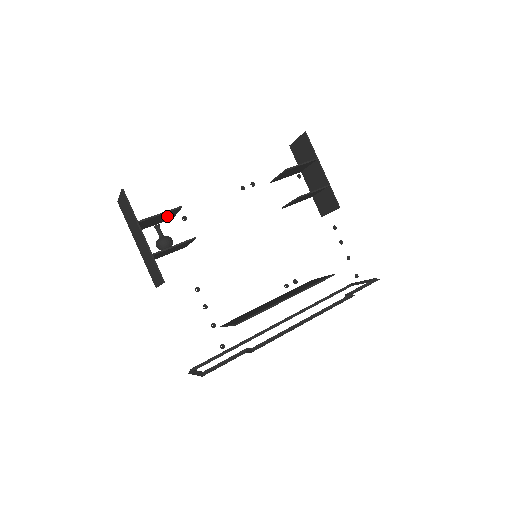
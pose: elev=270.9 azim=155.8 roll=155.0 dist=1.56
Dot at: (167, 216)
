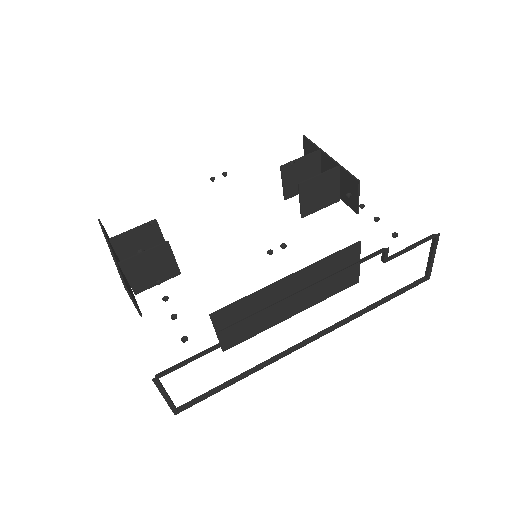
Dot at: (151, 240)
